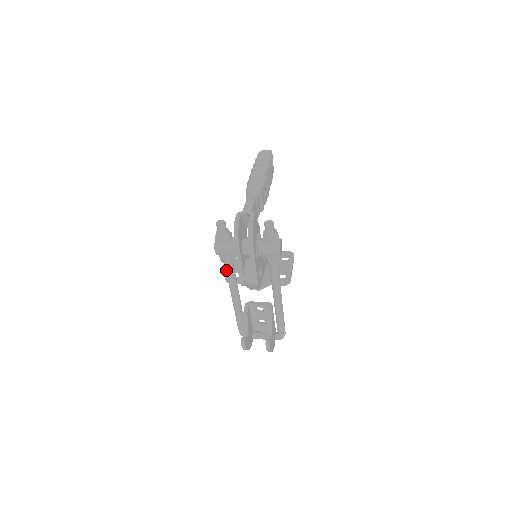
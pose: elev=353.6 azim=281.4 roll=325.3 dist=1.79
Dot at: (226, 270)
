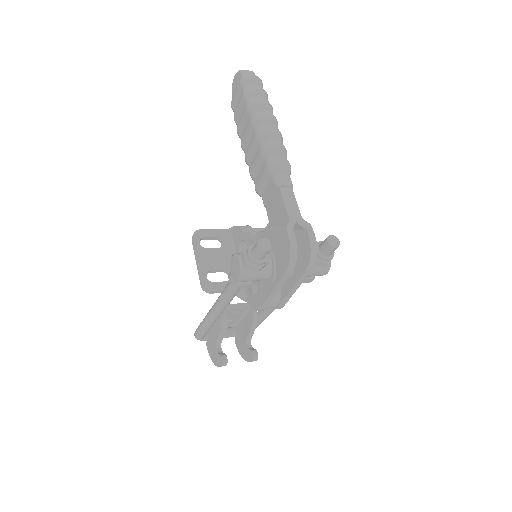
Dot at: (231, 291)
